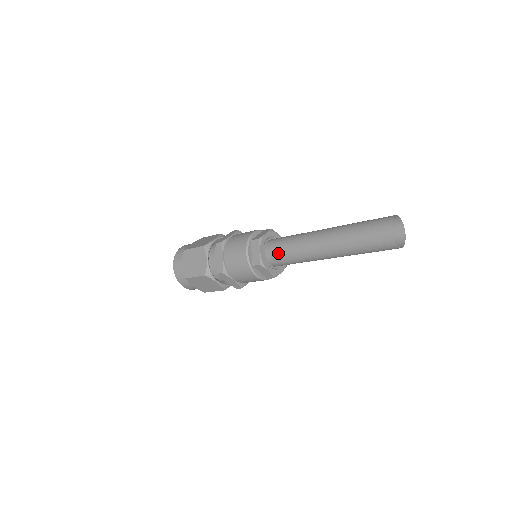
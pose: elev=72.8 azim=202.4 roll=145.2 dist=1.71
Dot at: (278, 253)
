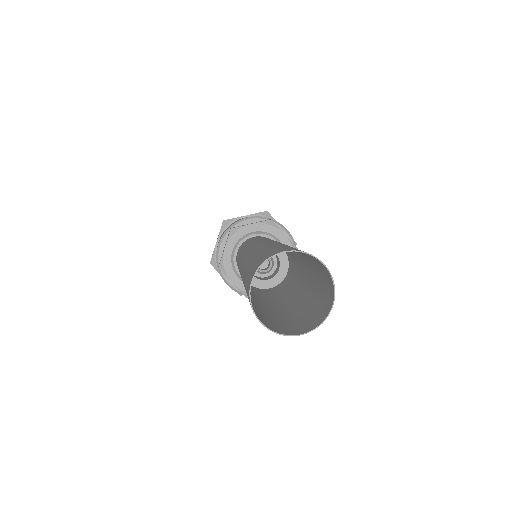
Dot at: occluded
